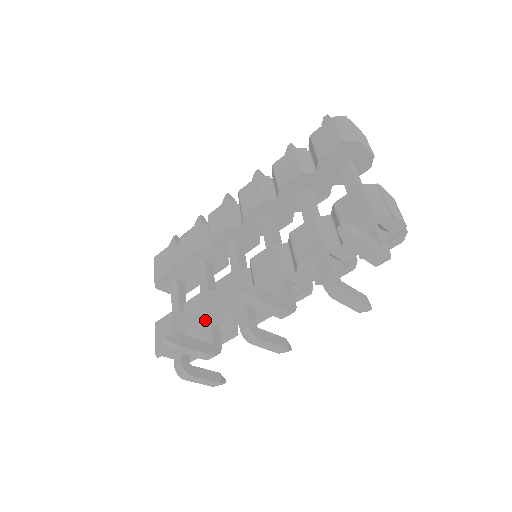
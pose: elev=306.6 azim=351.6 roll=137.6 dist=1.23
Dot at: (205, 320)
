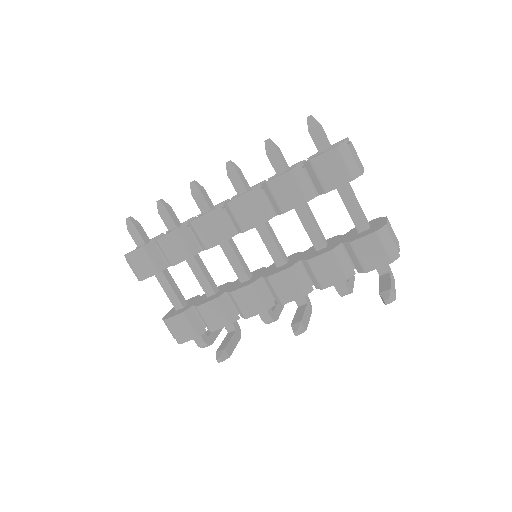
Dot at: (231, 322)
